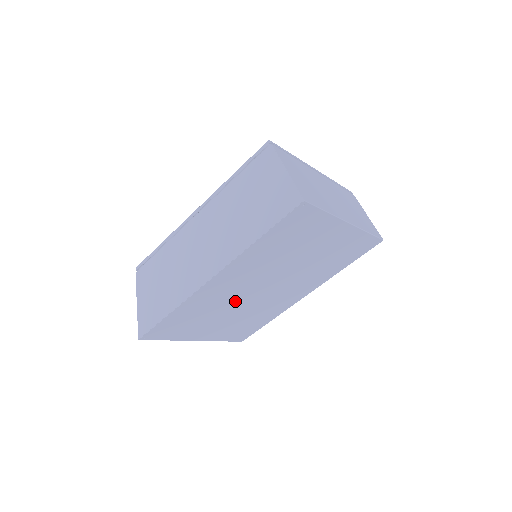
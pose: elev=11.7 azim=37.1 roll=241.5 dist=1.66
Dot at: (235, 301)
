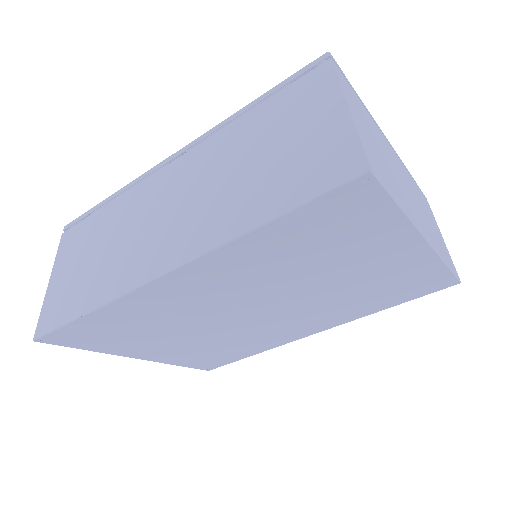
Dot at: (204, 318)
